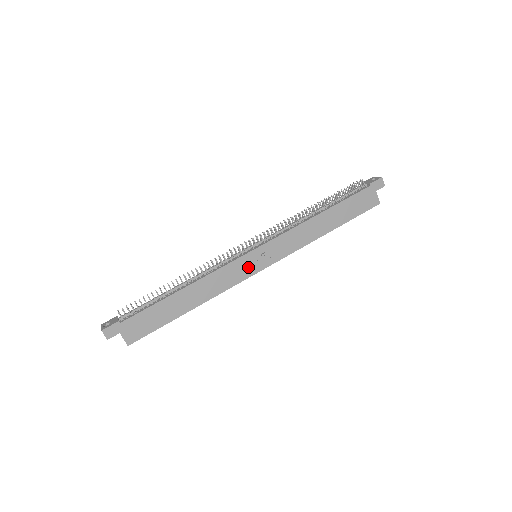
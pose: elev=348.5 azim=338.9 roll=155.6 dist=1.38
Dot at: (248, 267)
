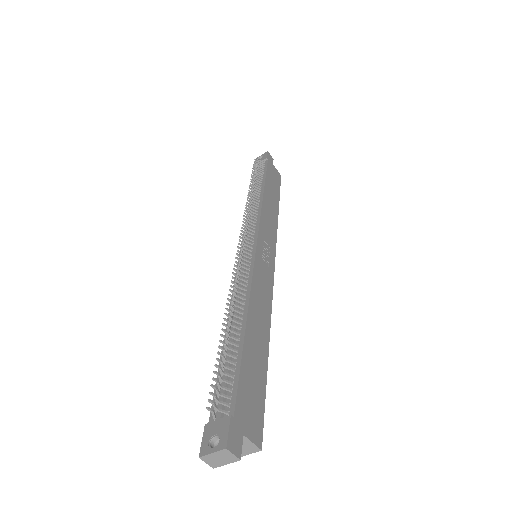
Dot at: (266, 266)
